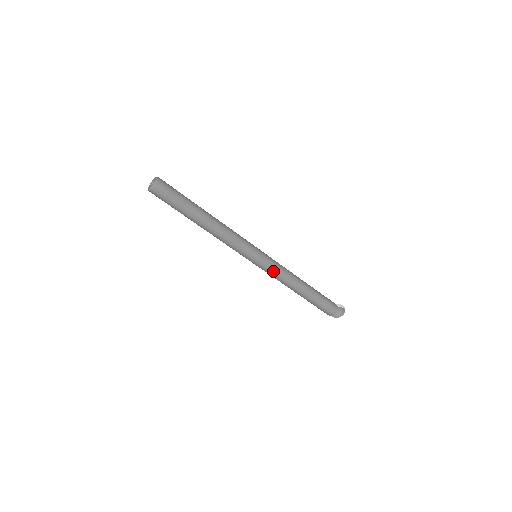
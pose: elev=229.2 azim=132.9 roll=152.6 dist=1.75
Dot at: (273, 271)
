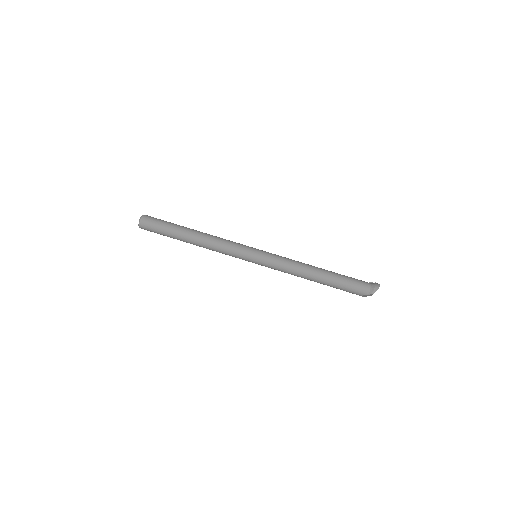
Dot at: (277, 262)
